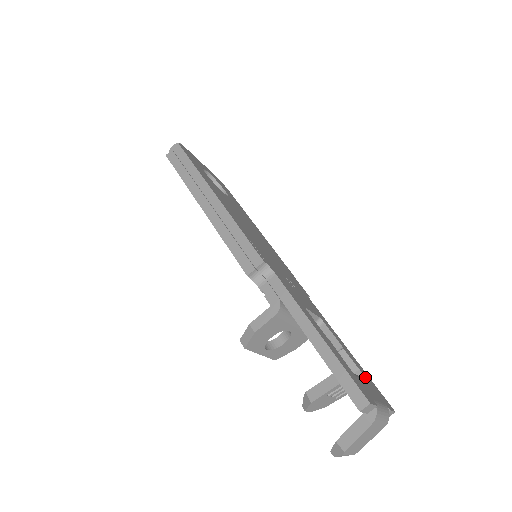
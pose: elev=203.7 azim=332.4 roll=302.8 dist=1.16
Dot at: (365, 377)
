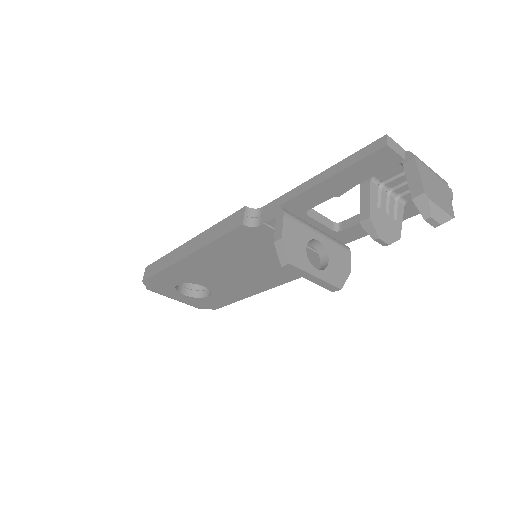
Dot at: occluded
